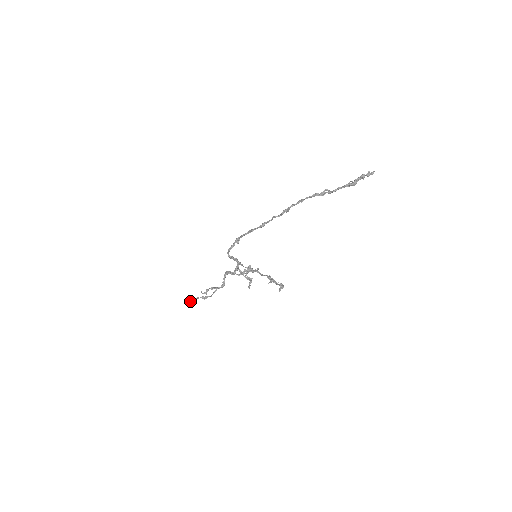
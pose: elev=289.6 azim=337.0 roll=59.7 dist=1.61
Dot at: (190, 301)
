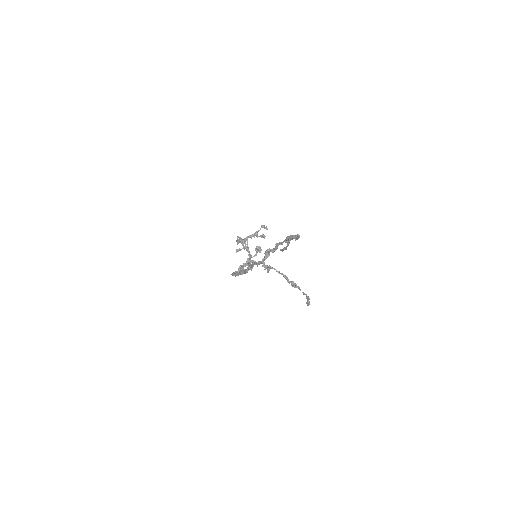
Dot at: occluded
